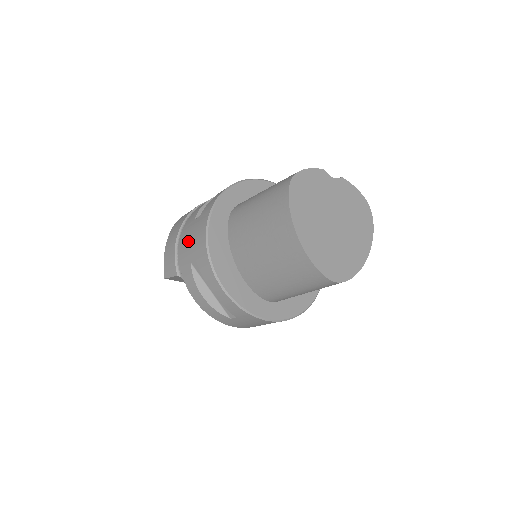
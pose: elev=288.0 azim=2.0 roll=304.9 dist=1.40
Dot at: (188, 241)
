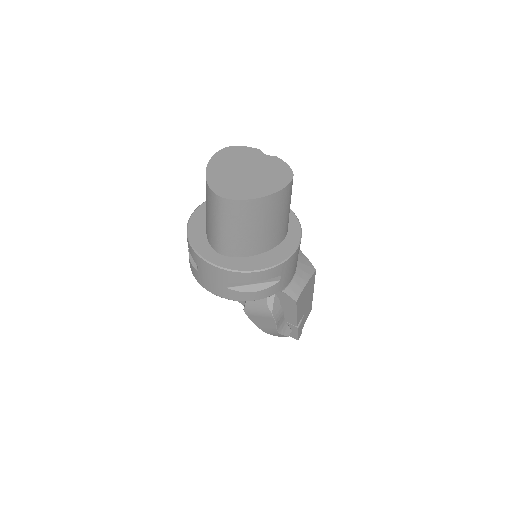
Dot at: occluded
